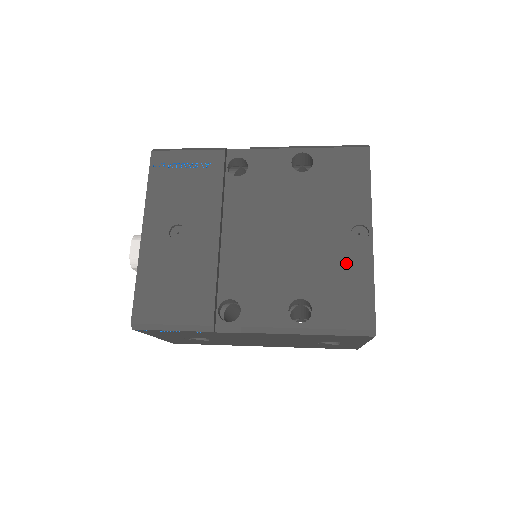
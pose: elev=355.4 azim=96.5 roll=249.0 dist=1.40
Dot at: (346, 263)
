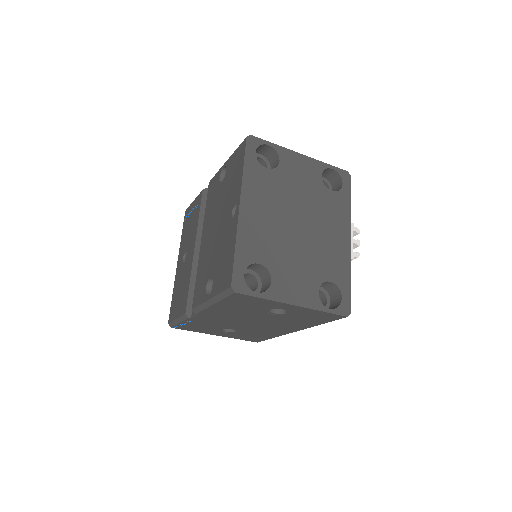
Dot at: (227, 239)
